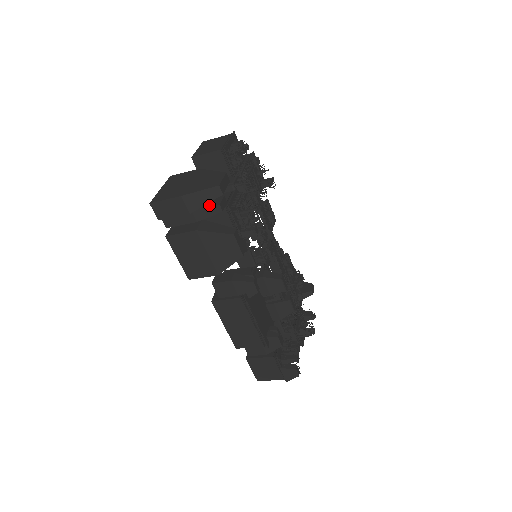
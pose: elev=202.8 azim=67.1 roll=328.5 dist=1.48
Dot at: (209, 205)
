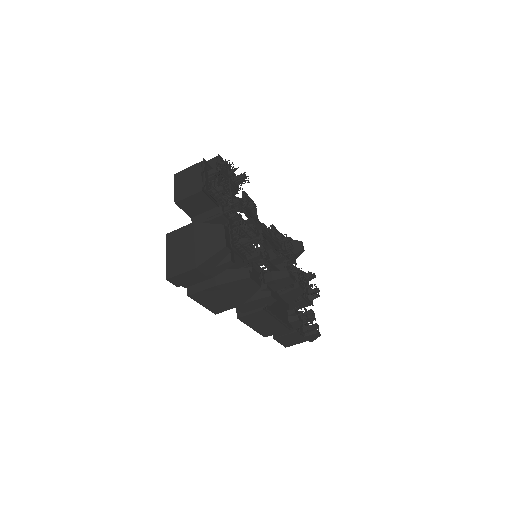
Dot at: (221, 263)
